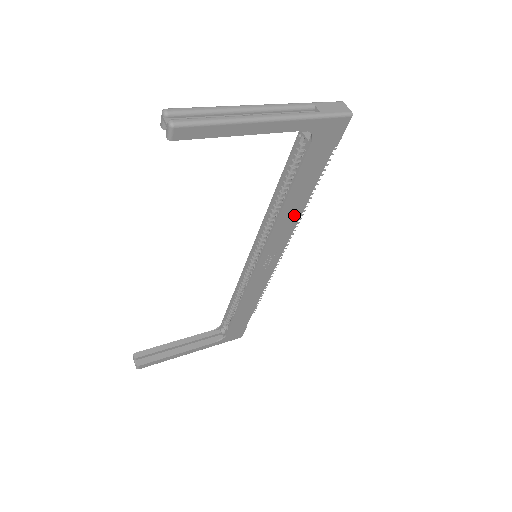
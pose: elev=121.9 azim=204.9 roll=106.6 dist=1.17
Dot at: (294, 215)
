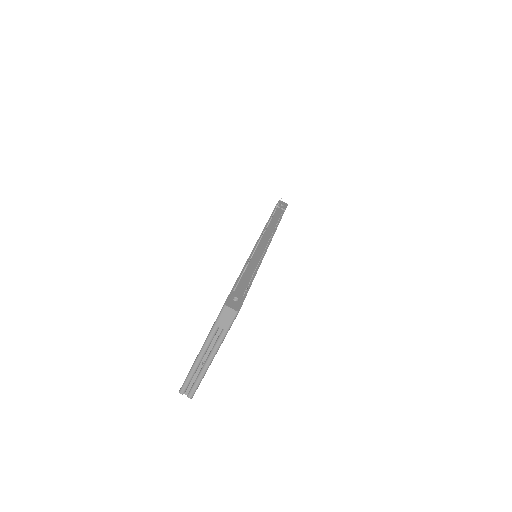
Dot at: occluded
